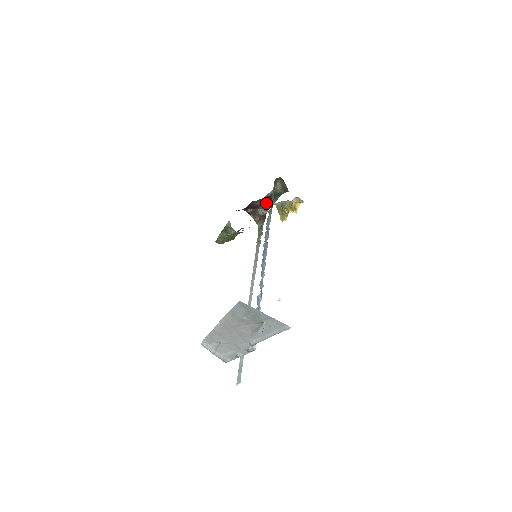
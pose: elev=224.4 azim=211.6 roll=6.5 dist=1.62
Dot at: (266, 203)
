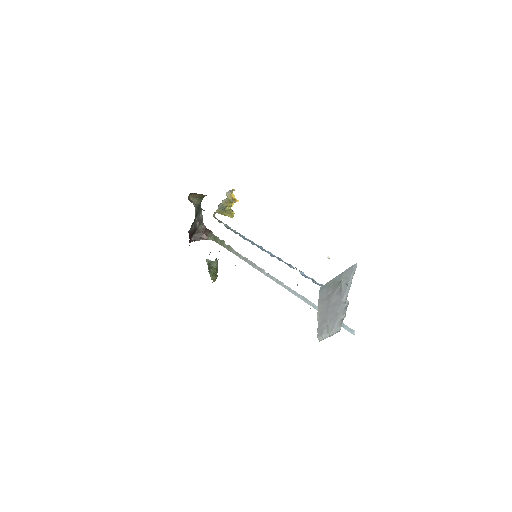
Dot at: (197, 221)
